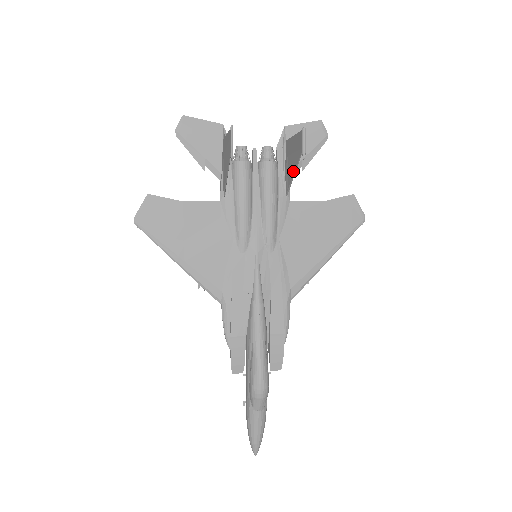
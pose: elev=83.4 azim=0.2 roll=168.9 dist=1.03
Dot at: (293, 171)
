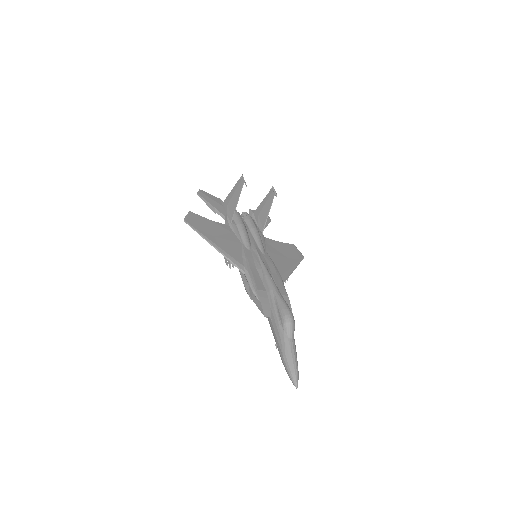
Dot at: (267, 213)
